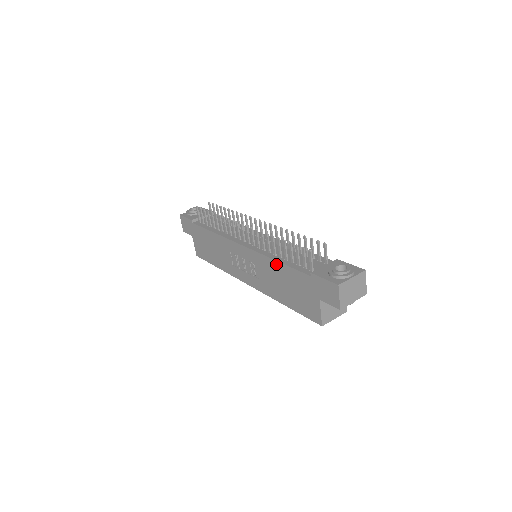
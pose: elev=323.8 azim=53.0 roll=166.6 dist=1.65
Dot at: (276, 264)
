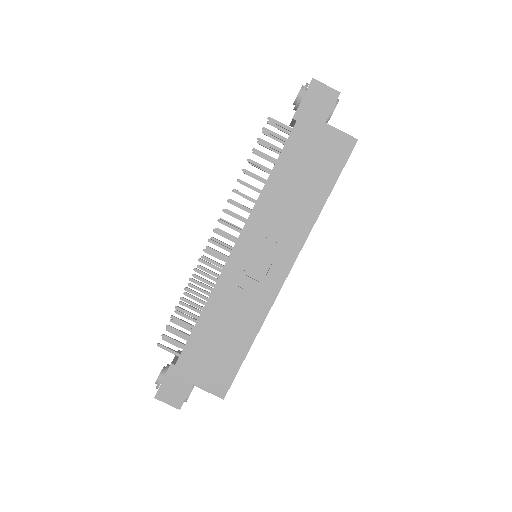
Dot at: (272, 182)
